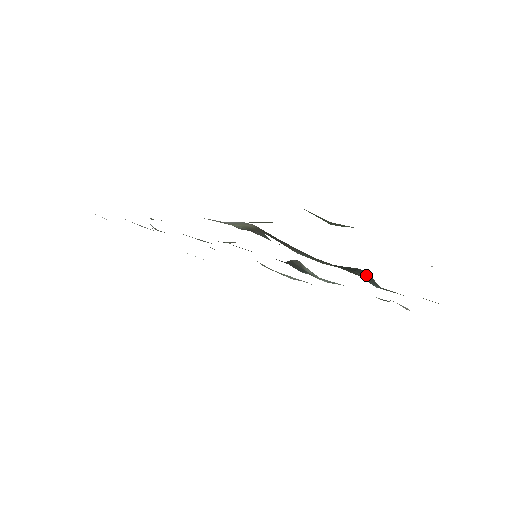
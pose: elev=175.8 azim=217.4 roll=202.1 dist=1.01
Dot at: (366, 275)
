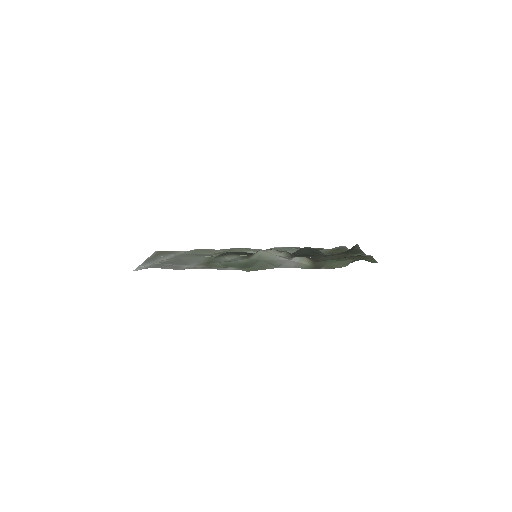
Dot at: (319, 251)
